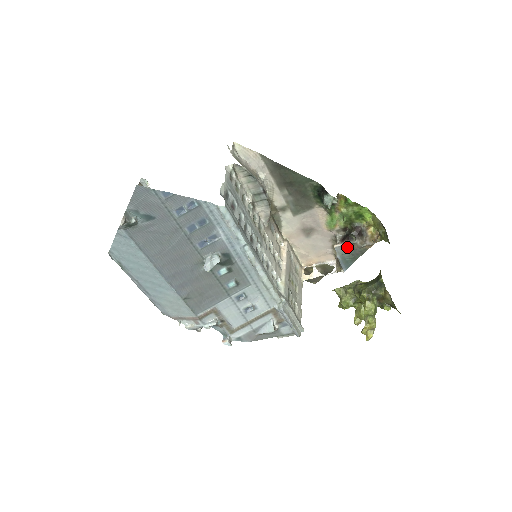
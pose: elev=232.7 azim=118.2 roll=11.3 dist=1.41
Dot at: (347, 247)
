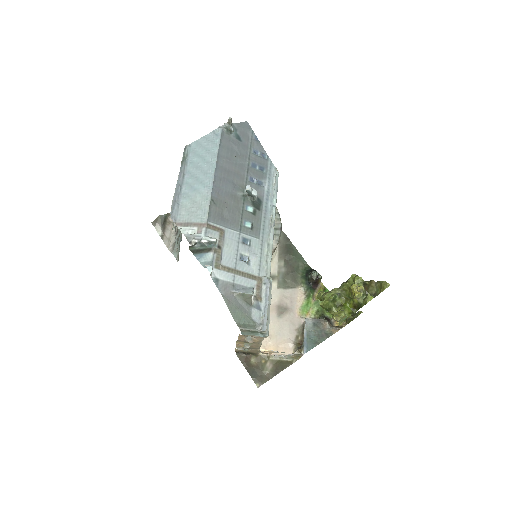
Dot at: (316, 324)
